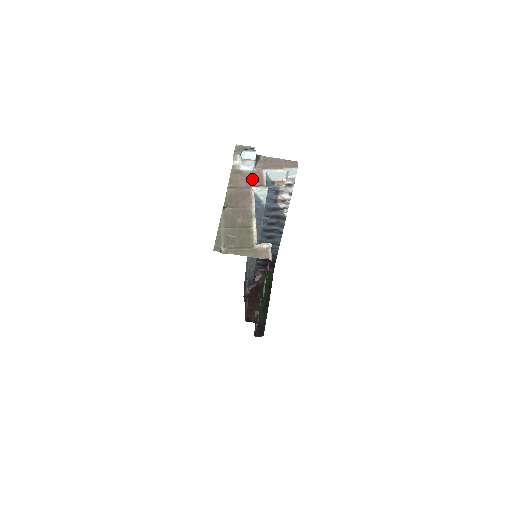
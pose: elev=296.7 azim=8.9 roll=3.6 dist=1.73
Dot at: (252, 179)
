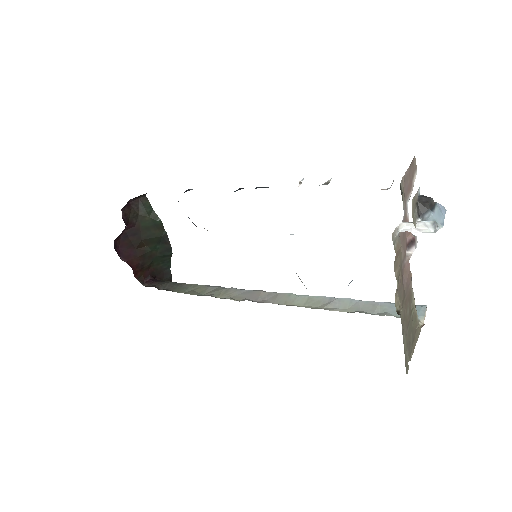
Dot at: (404, 237)
